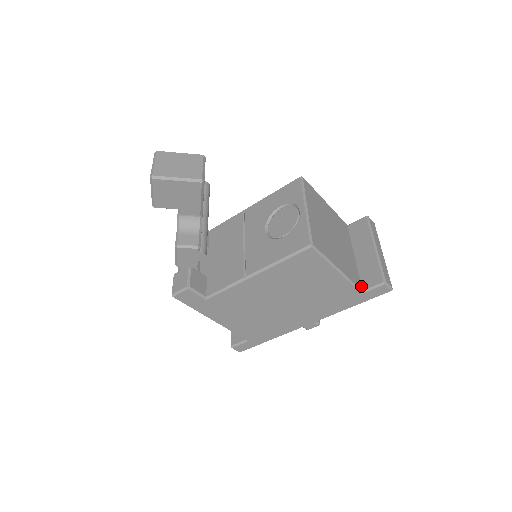
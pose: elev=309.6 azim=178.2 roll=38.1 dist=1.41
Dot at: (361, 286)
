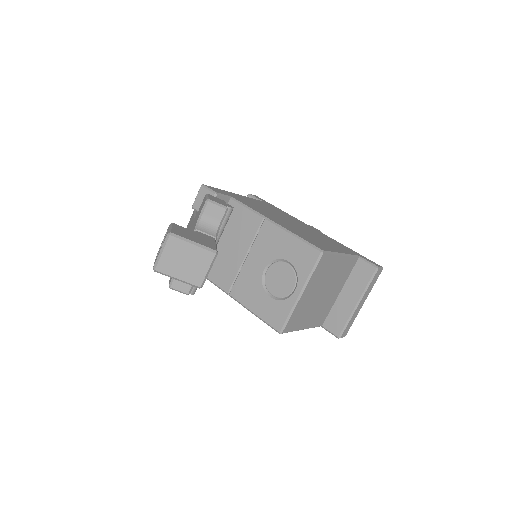
Dot at: (324, 322)
